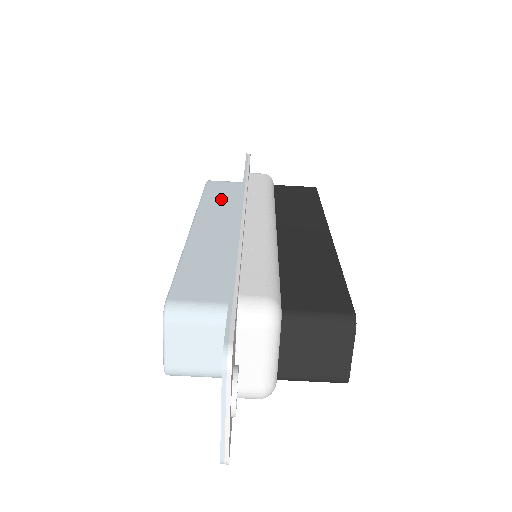
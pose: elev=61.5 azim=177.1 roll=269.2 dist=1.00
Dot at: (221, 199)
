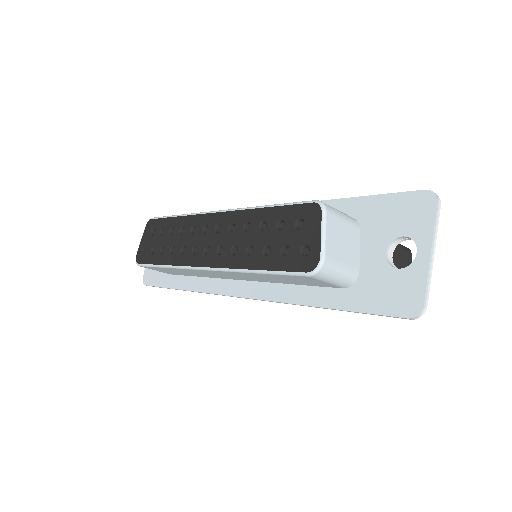
Dot at: occluded
